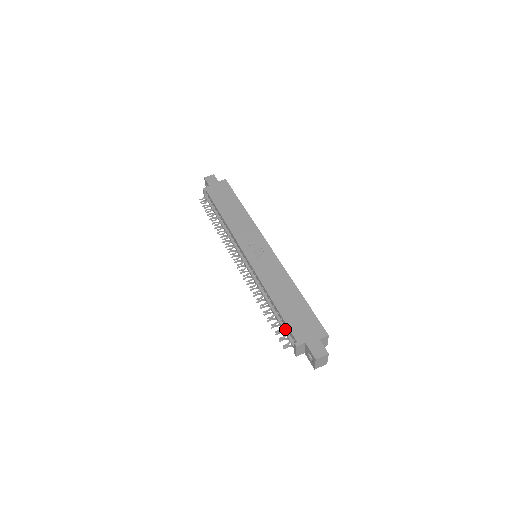
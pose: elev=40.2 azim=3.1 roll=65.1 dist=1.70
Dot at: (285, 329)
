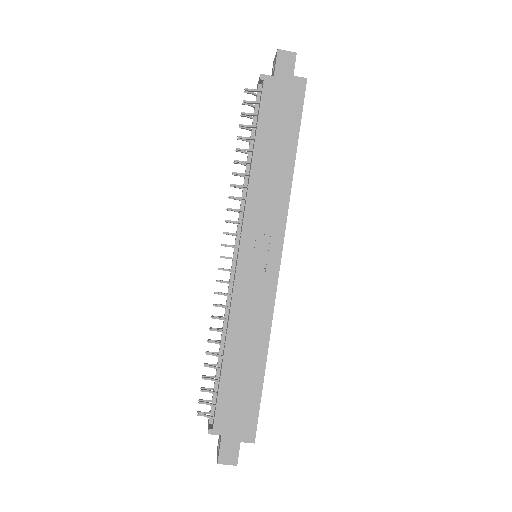
Dot at: (215, 393)
